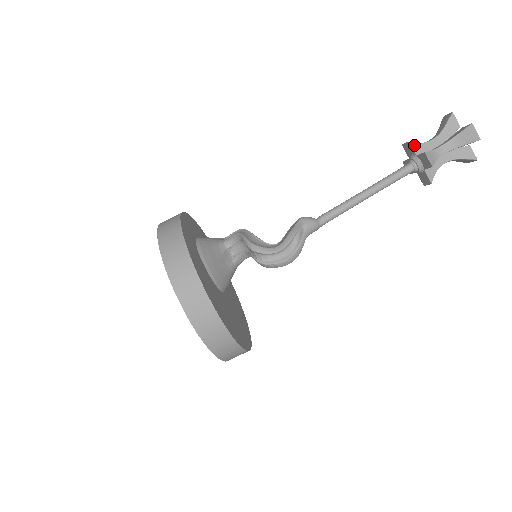
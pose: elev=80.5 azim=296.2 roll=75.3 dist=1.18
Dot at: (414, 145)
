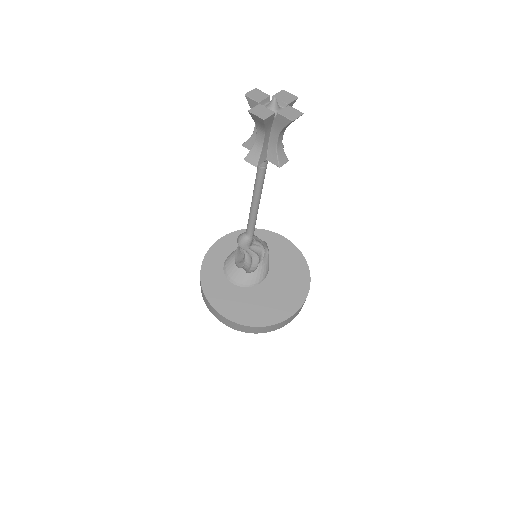
Dot at: (246, 145)
